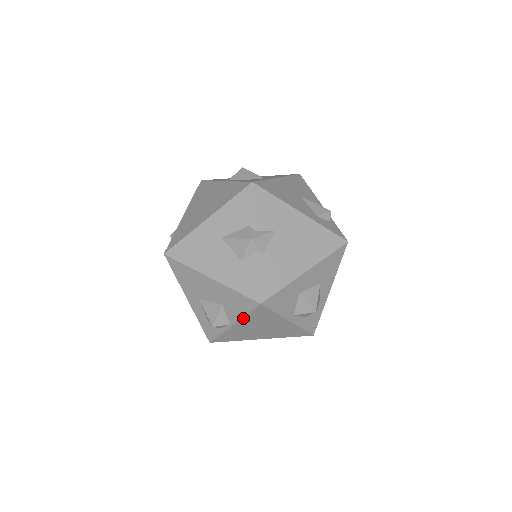
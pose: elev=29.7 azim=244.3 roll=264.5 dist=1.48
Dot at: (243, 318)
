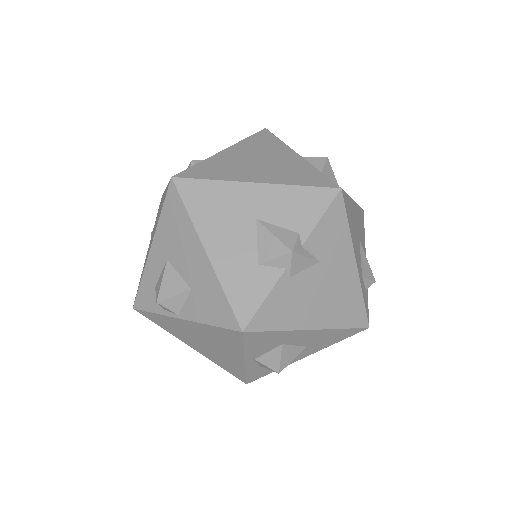
Dot at: (202, 324)
